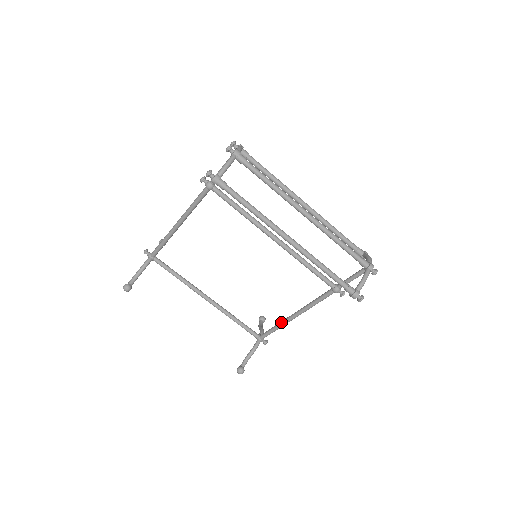
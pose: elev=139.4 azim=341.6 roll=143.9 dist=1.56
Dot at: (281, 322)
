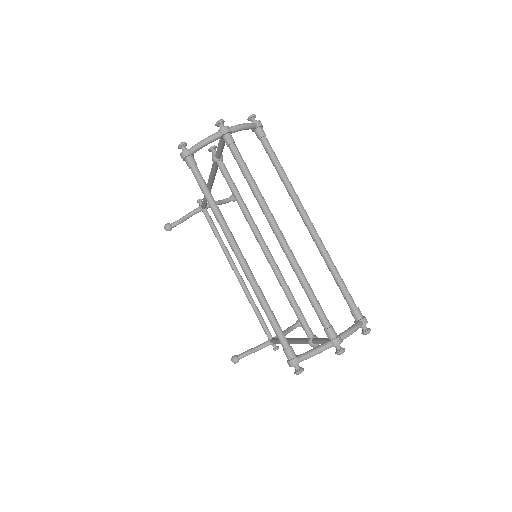
Dot at: occluded
